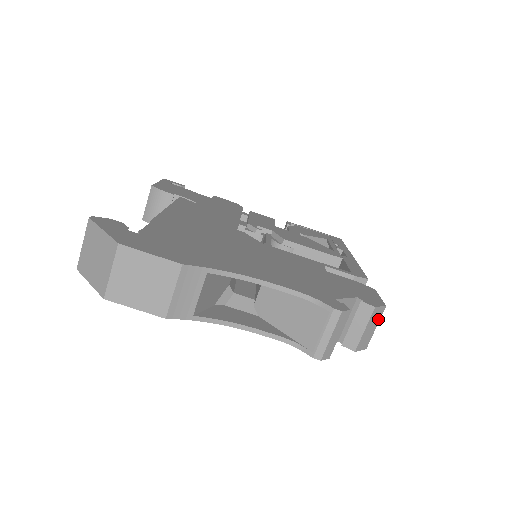
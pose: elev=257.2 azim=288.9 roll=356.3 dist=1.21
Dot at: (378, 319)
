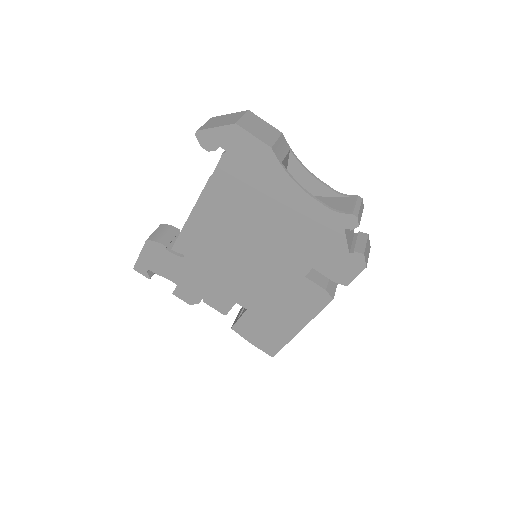
Dot at: (369, 251)
